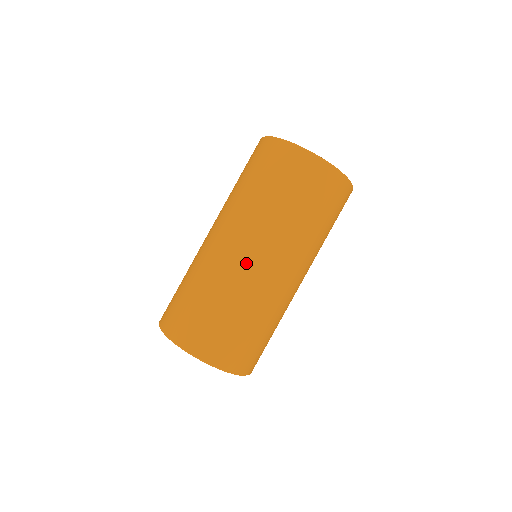
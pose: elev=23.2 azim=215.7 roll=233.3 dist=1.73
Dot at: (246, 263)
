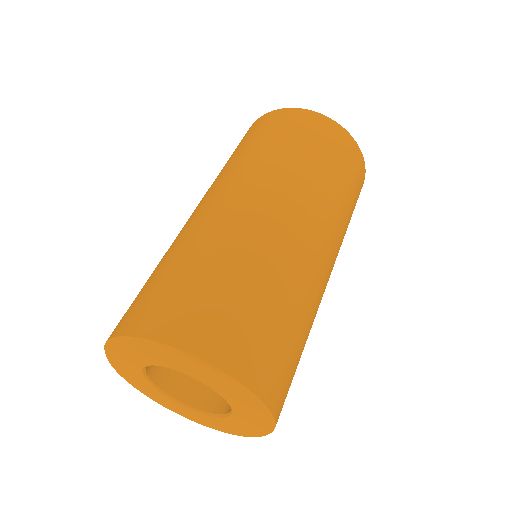
Dot at: (208, 210)
